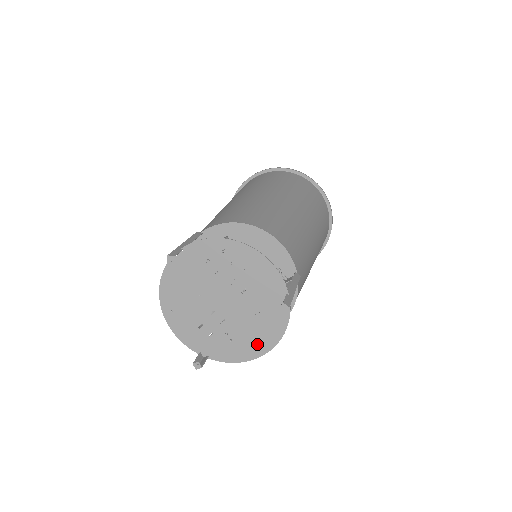
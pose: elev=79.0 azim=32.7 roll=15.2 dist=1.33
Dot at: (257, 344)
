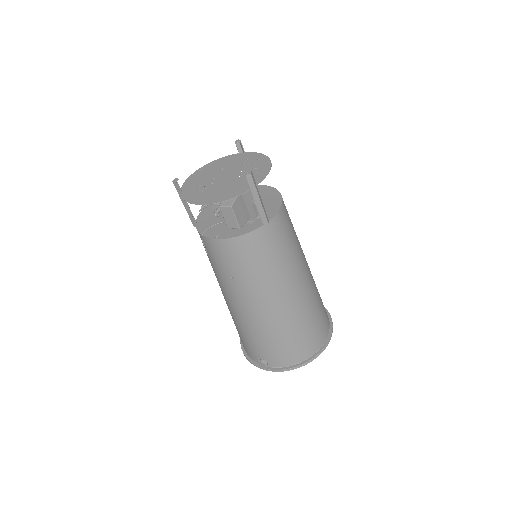
Dot at: (209, 198)
